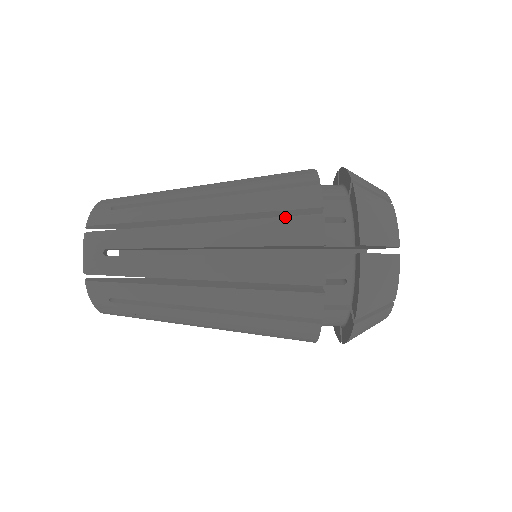
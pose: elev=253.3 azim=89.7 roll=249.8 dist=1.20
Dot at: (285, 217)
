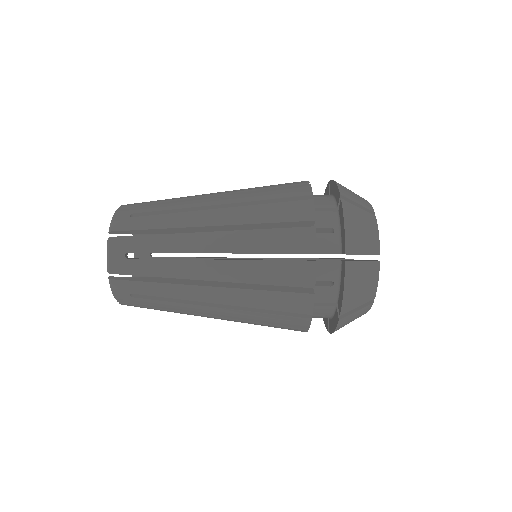
Dot at: (282, 228)
